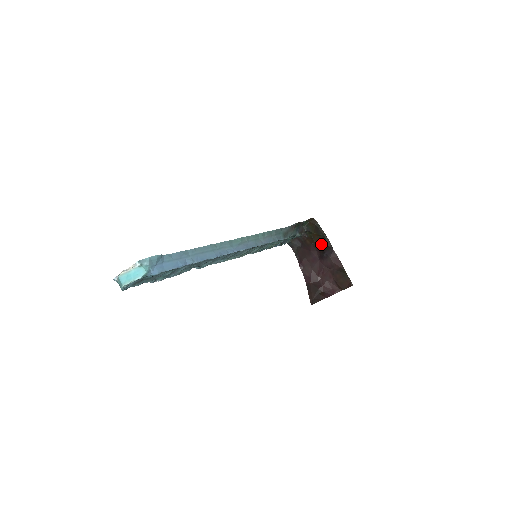
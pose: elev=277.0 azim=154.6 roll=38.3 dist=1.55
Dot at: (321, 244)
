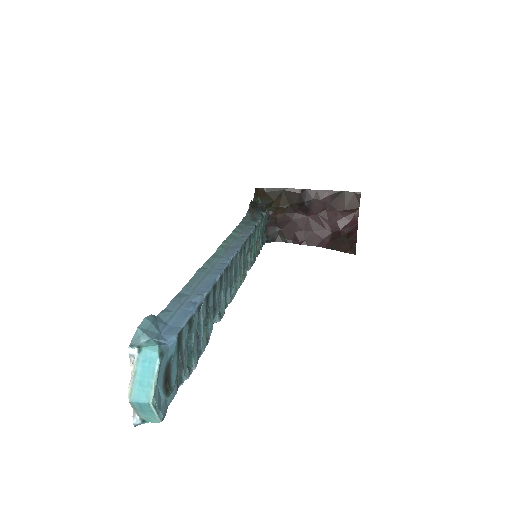
Dot at: (291, 201)
